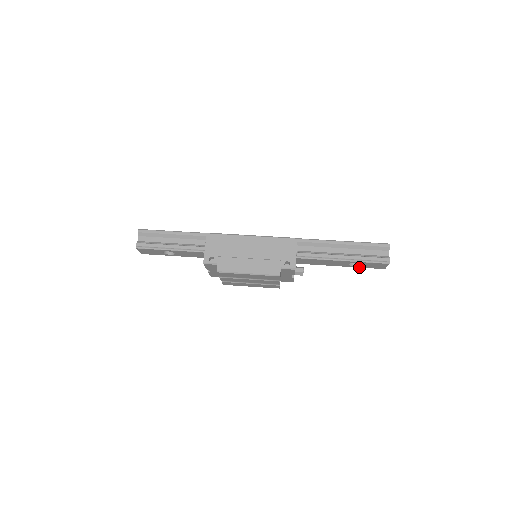
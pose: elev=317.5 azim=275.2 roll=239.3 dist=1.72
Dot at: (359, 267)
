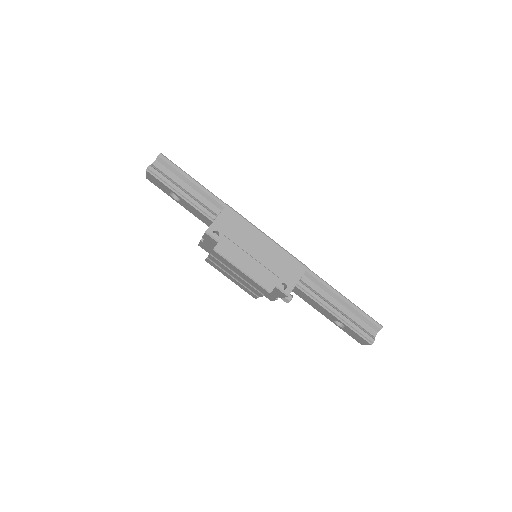
Dot at: (340, 328)
